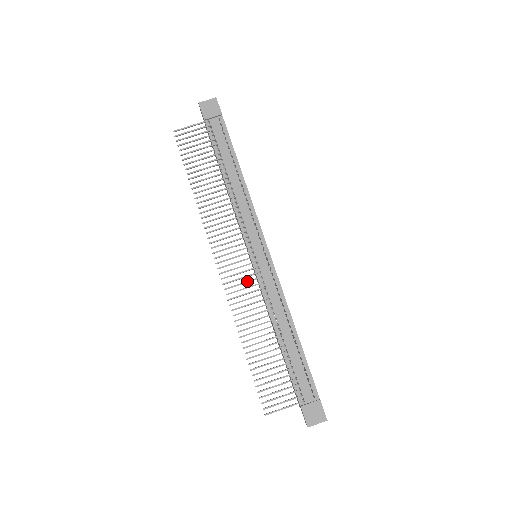
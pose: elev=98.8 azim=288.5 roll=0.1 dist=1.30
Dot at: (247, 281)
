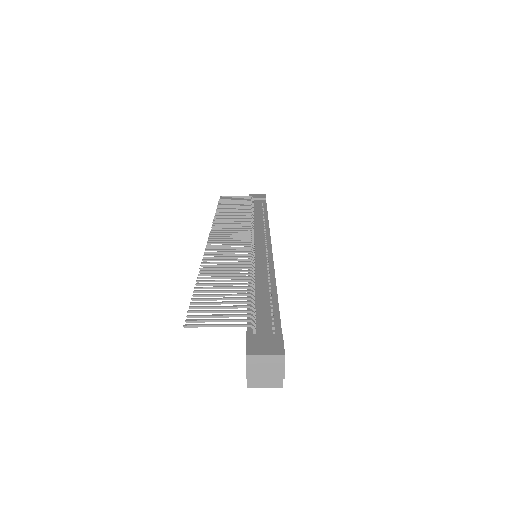
Dot at: occluded
